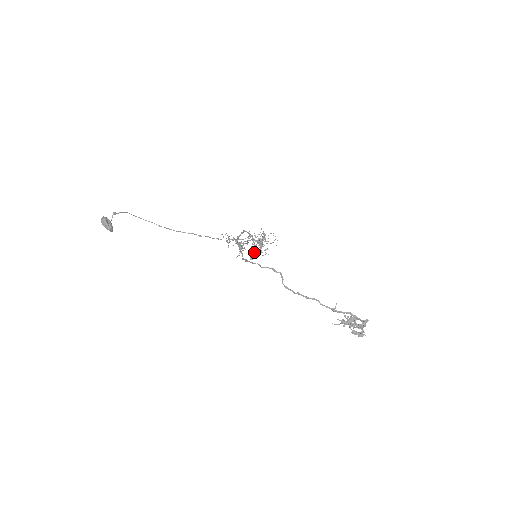
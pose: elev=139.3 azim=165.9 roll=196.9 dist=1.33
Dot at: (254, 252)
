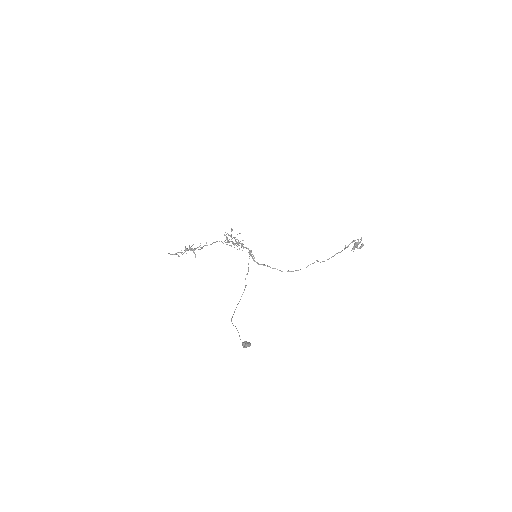
Dot at: (253, 255)
